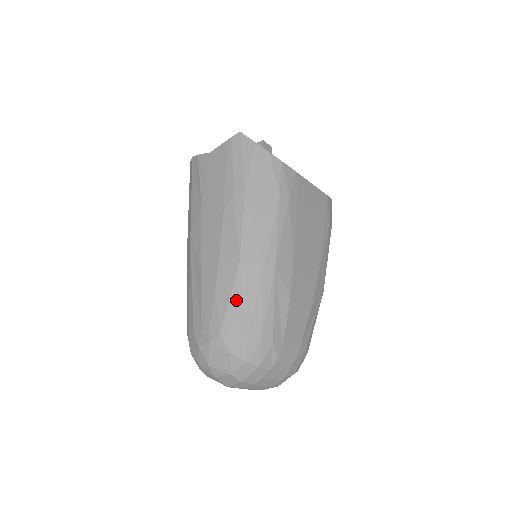
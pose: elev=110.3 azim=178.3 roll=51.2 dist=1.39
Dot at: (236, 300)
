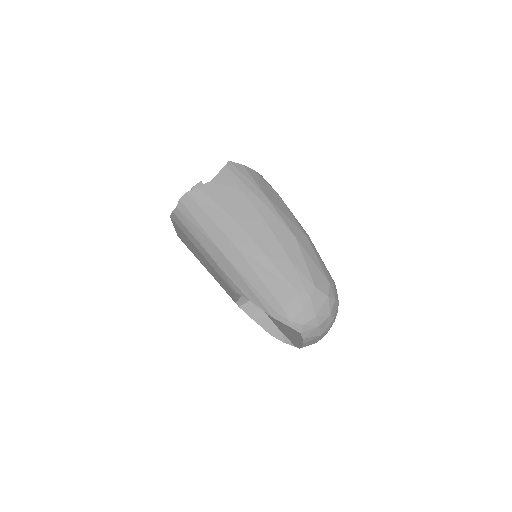
Dot at: (309, 261)
